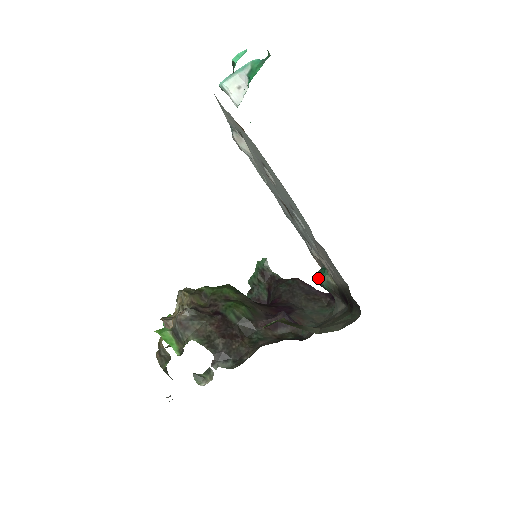
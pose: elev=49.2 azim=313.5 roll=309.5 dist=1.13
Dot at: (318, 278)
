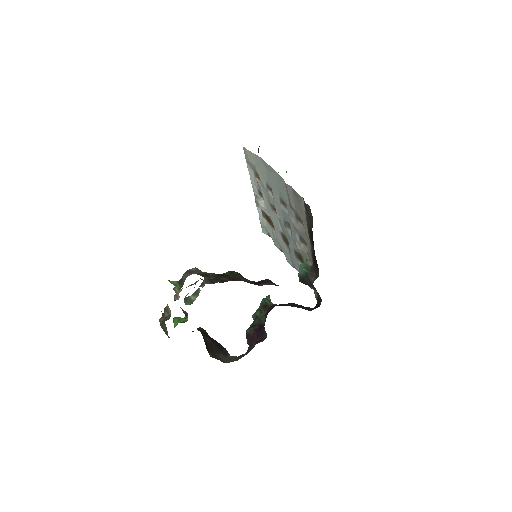
Dot at: (300, 265)
